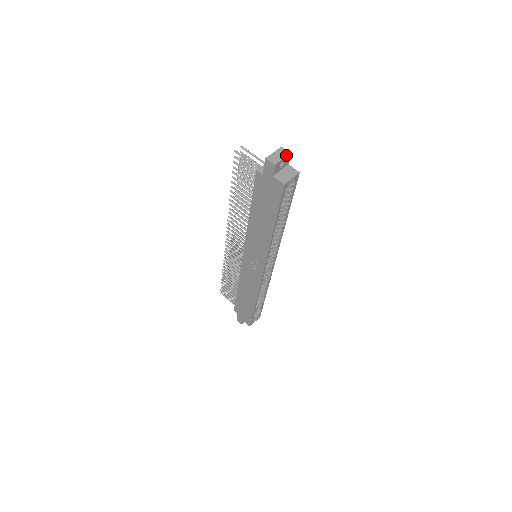
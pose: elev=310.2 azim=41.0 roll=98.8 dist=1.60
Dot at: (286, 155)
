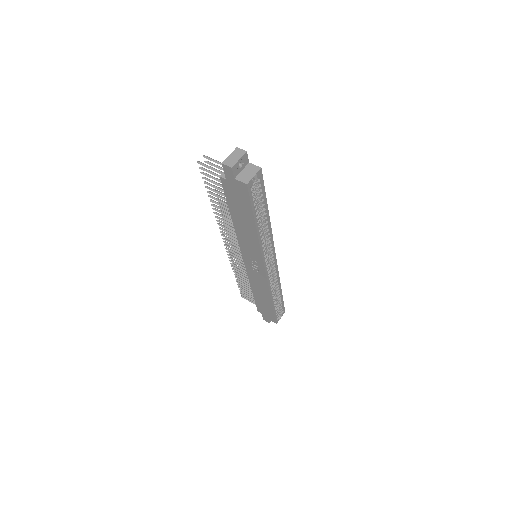
Dot at: (242, 155)
